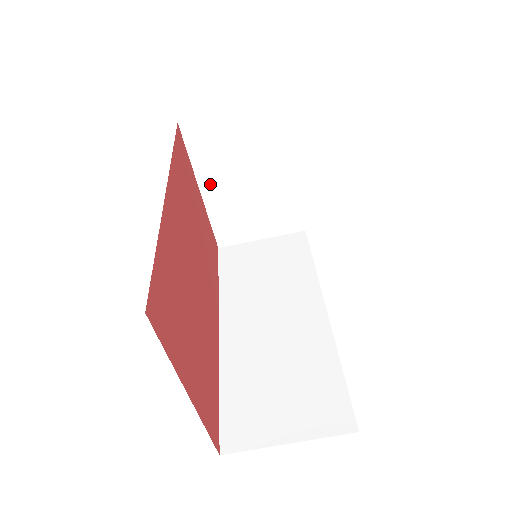
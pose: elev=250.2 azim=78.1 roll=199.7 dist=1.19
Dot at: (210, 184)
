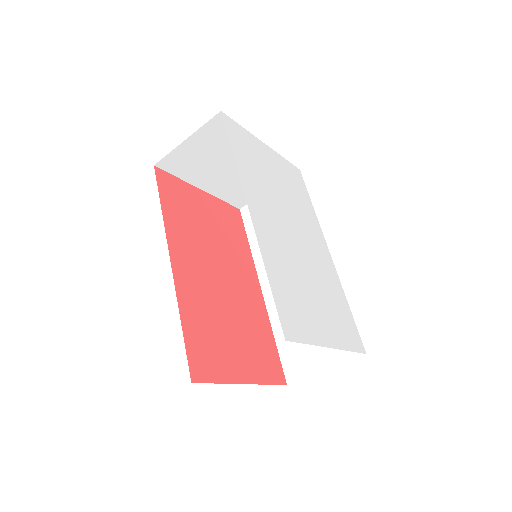
Dot at: (205, 182)
